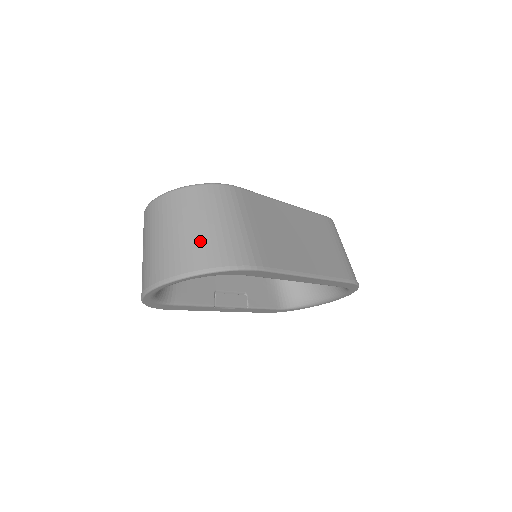
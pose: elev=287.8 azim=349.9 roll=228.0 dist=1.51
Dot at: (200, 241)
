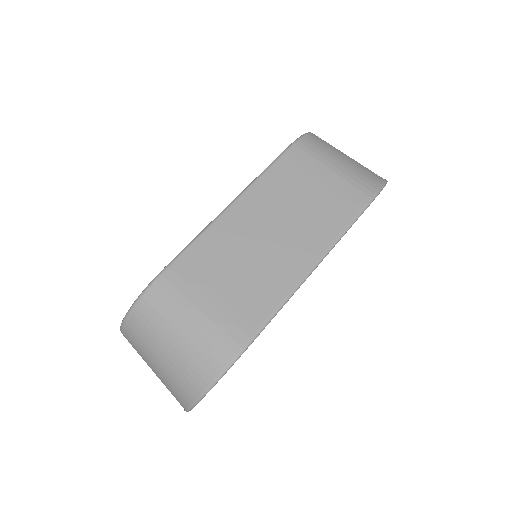
Dot at: (177, 366)
